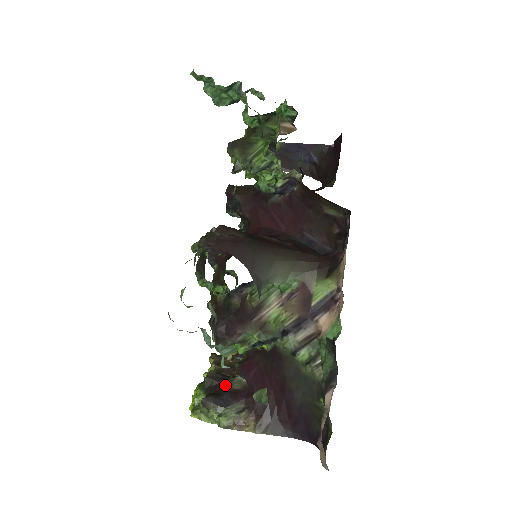
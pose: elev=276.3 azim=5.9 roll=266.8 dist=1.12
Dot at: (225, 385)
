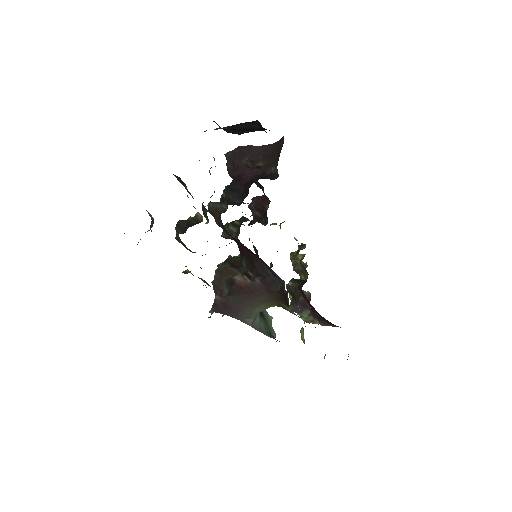
Dot at: (298, 294)
